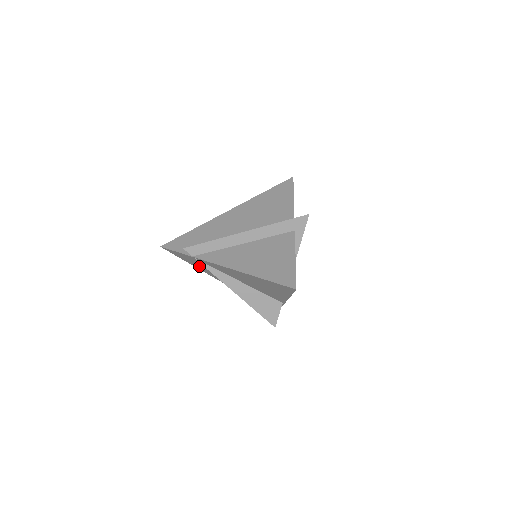
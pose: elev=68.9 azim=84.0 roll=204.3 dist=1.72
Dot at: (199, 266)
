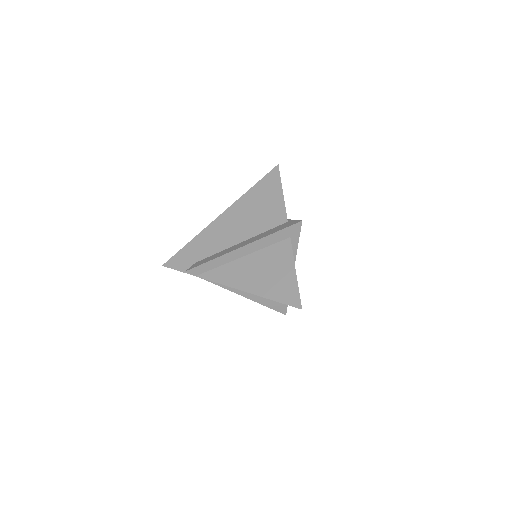
Dot at: occluded
